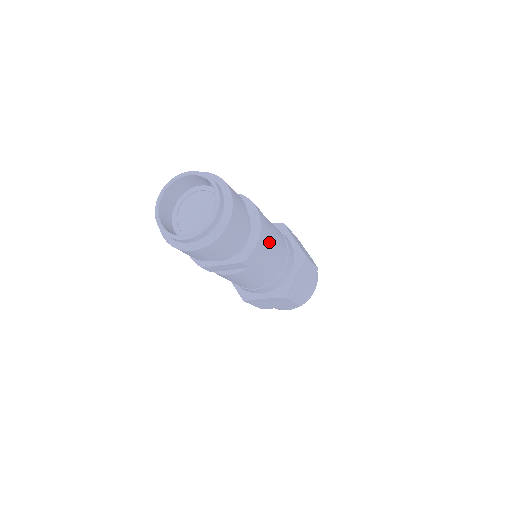
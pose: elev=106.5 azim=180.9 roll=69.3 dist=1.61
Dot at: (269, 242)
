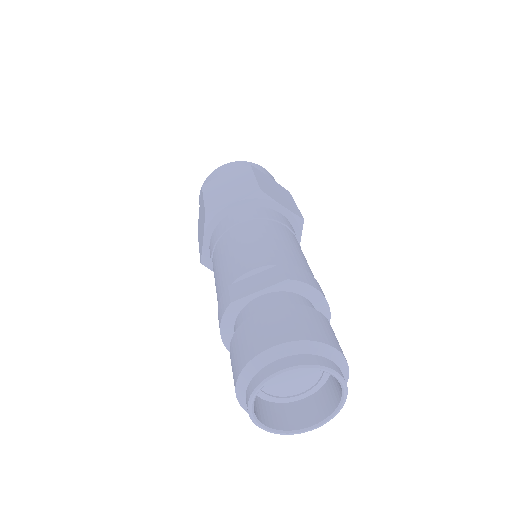
Dot at: occluded
